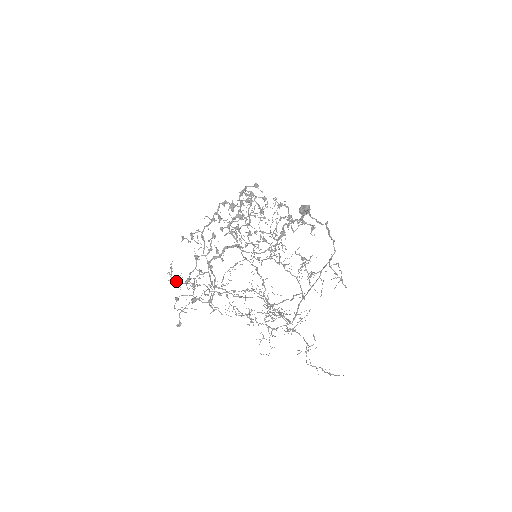
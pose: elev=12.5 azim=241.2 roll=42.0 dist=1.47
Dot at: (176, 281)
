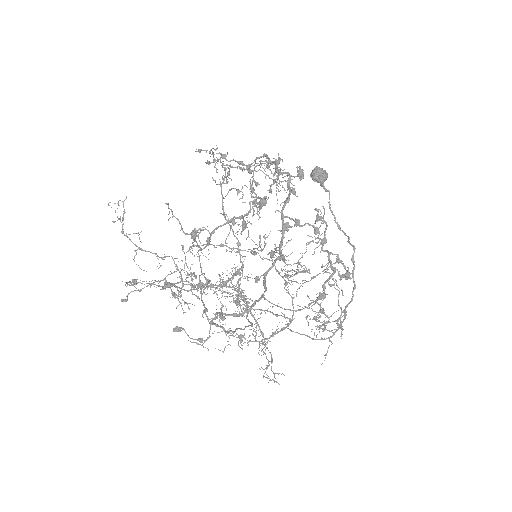
Dot at: (132, 242)
